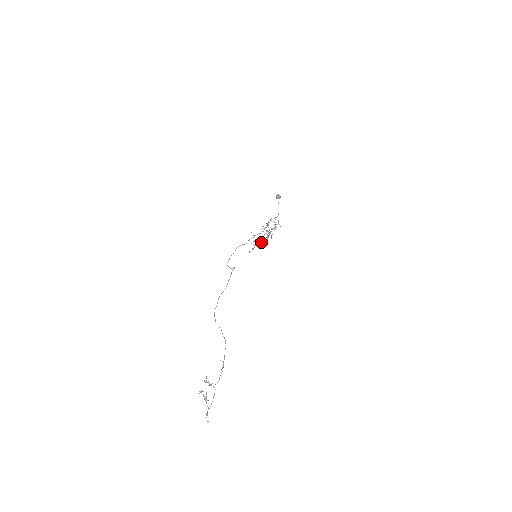
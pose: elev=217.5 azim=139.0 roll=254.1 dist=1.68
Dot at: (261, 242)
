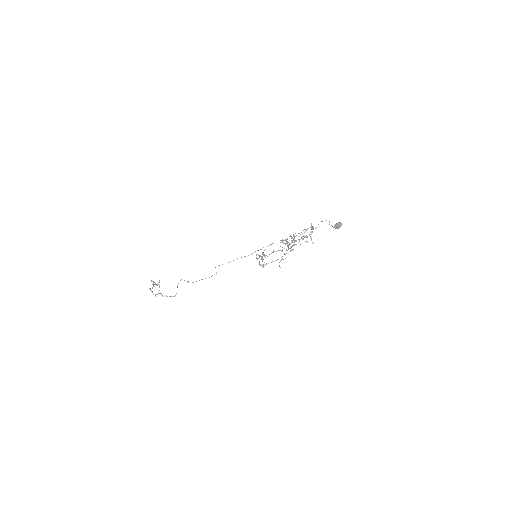
Dot at: (269, 254)
